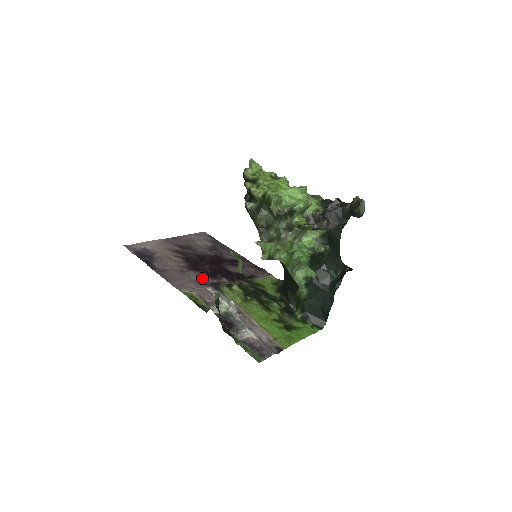
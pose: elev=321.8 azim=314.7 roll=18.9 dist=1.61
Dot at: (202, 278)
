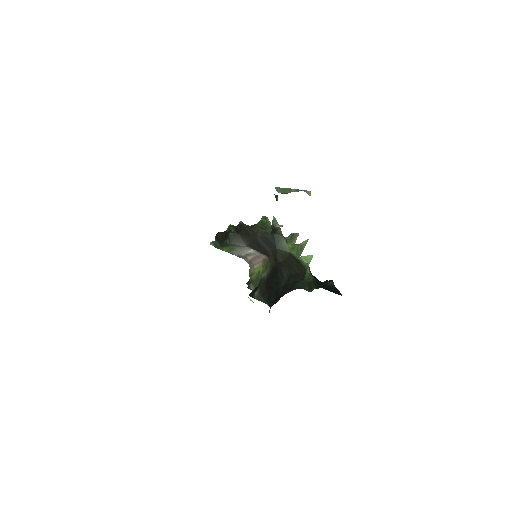
Dot at: occluded
